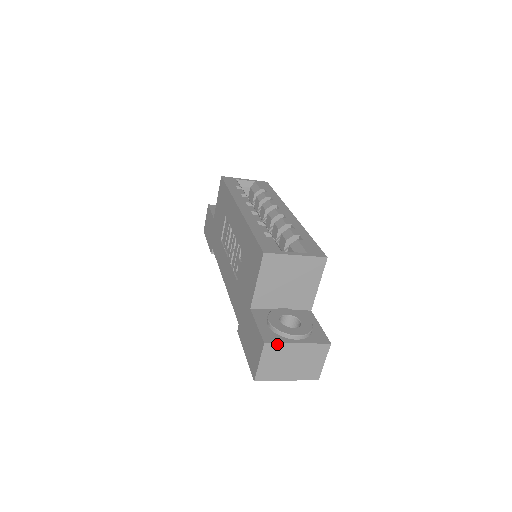
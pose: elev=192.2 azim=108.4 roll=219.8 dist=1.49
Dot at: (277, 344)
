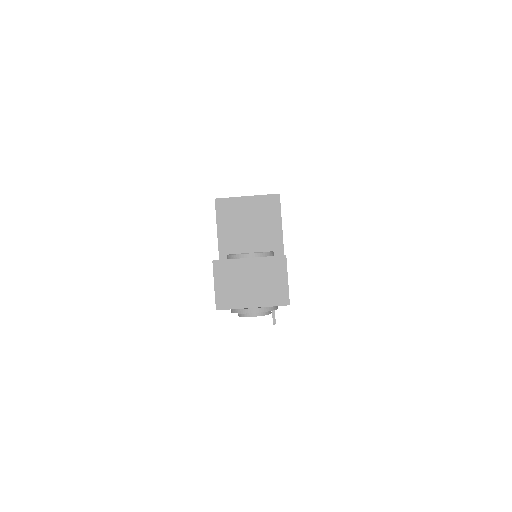
Dot at: (226, 261)
